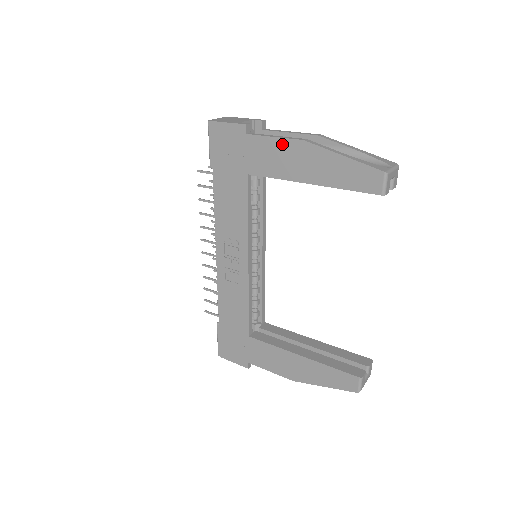
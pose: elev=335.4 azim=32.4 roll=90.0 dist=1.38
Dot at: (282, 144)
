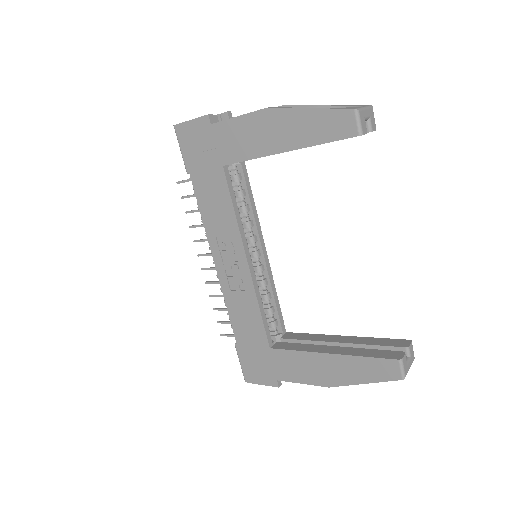
Dot at: (246, 121)
